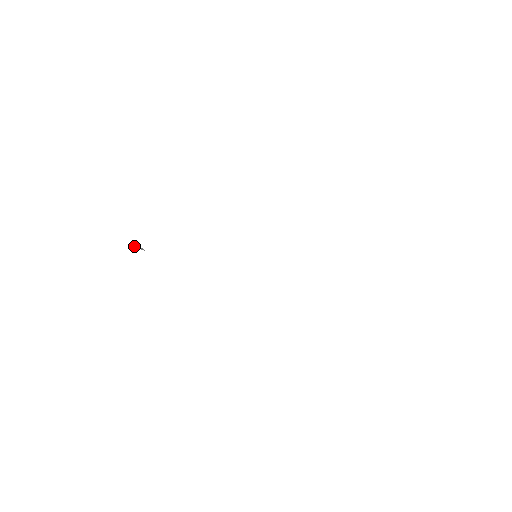
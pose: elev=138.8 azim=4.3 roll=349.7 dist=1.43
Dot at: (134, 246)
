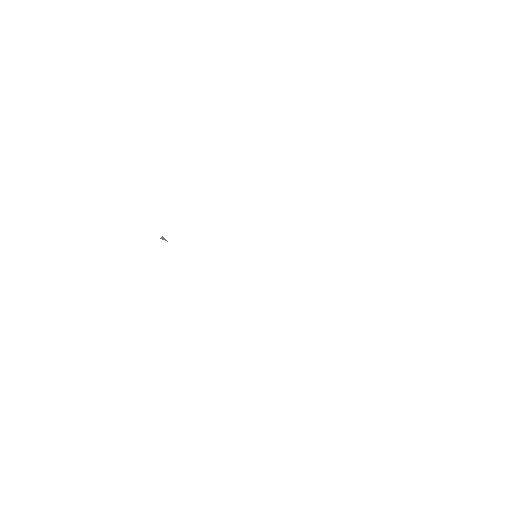
Dot at: (161, 238)
